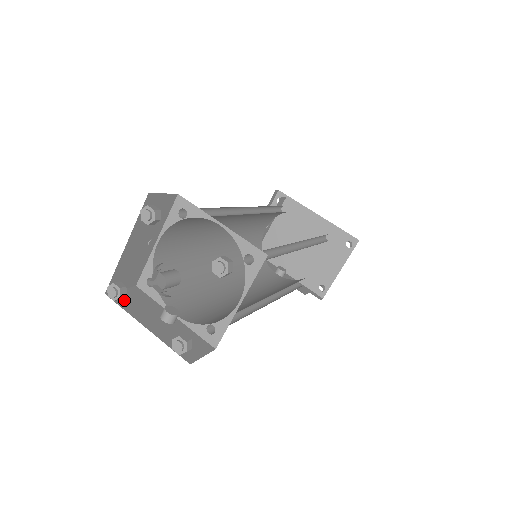
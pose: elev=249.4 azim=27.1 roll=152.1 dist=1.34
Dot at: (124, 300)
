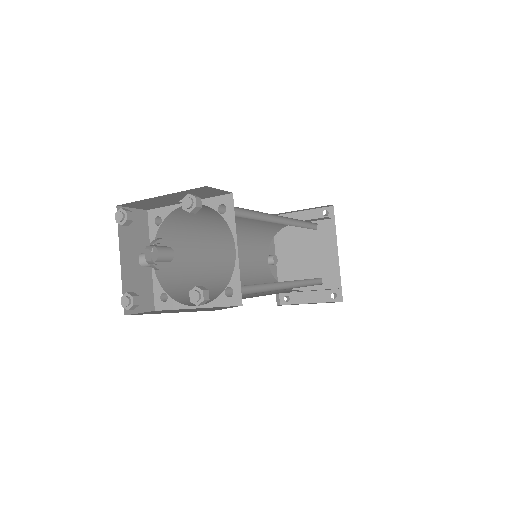
Dot at: occluded
